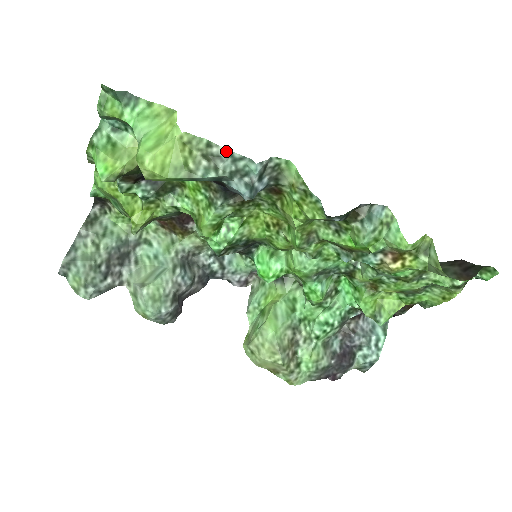
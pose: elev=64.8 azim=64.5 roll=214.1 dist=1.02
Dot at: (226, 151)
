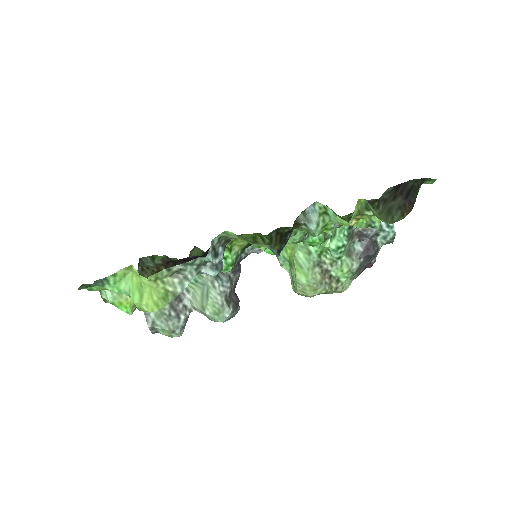
Dot at: (182, 265)
